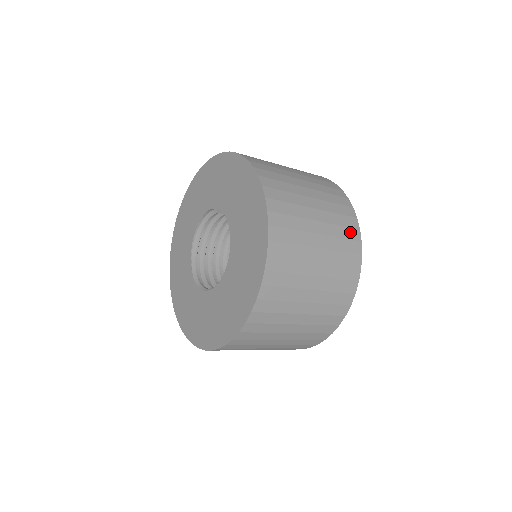
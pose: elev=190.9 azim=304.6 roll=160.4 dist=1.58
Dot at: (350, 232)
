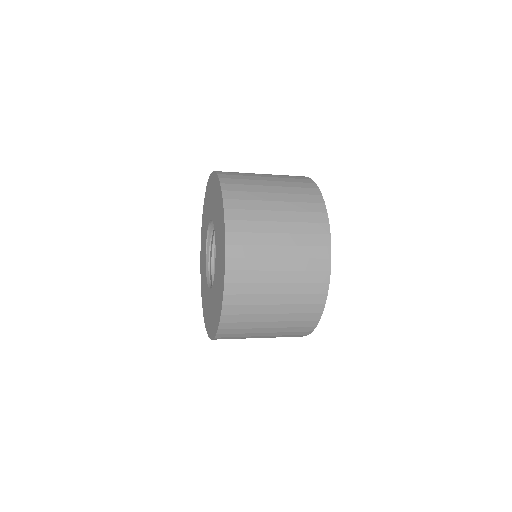
Dot at: (318, 251)
